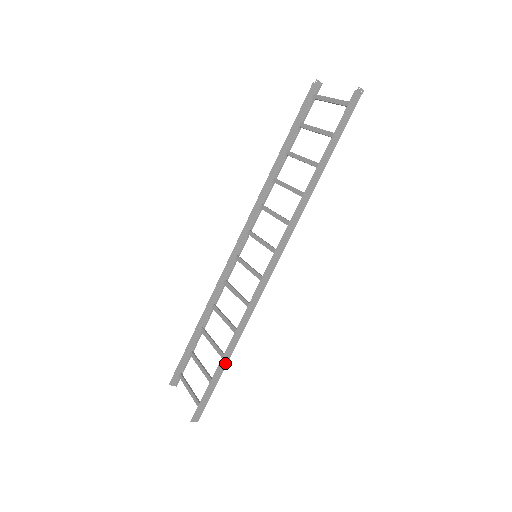
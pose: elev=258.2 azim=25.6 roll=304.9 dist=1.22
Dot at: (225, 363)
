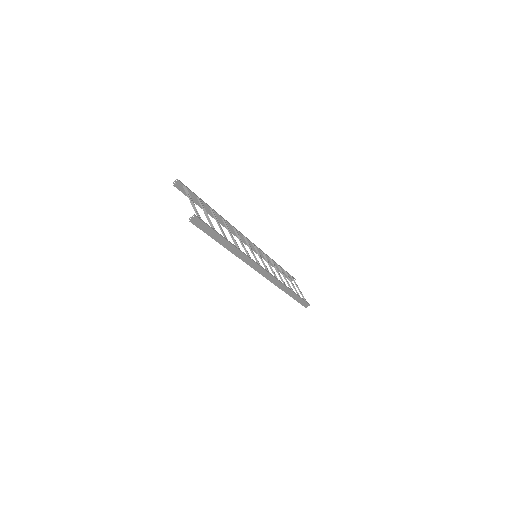
Dot at: (293, 294)
